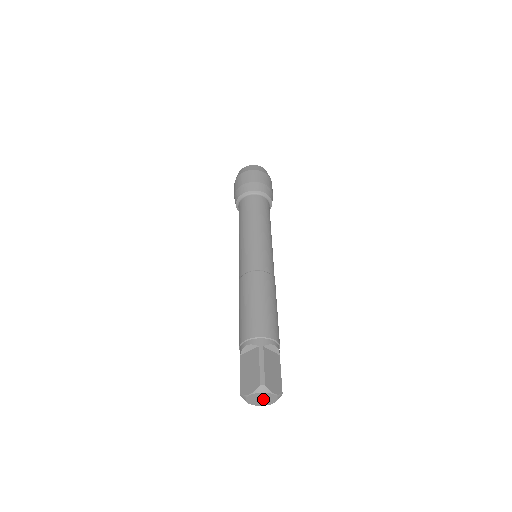
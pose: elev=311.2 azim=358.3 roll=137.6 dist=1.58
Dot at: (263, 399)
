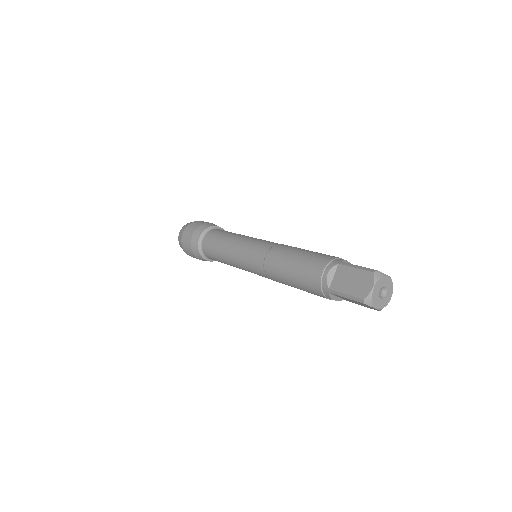
Dot at: (383, 295)
